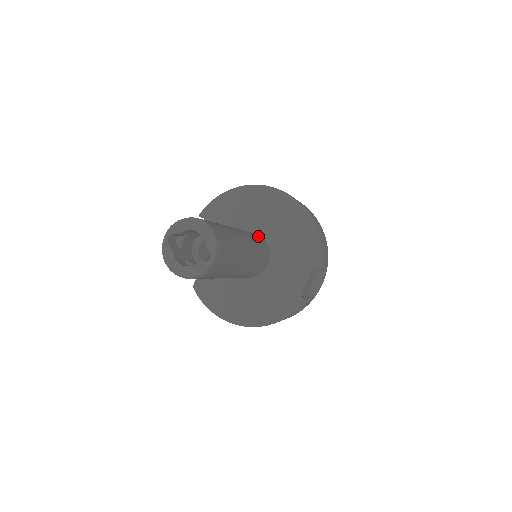
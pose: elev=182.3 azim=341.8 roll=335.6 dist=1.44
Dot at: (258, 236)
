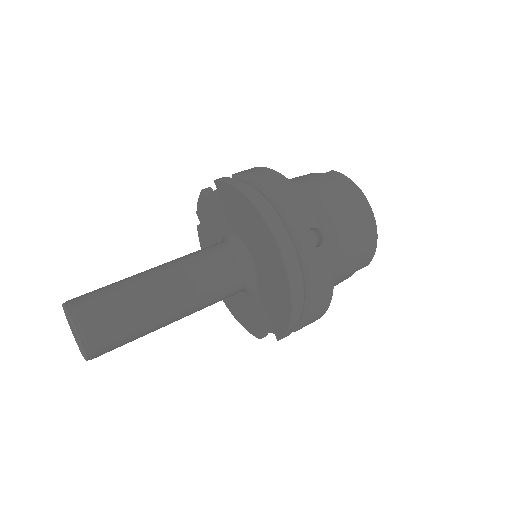
Dot at: (234, 274)
